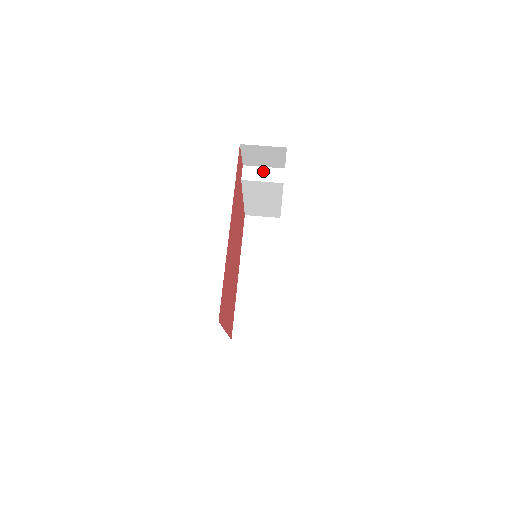
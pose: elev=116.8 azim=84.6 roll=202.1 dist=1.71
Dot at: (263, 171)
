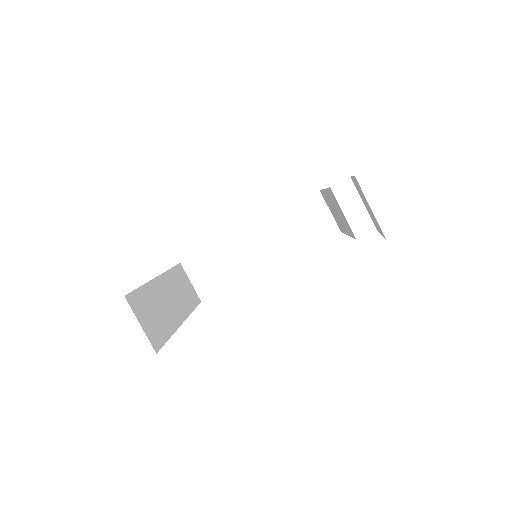
Dot at: (358, 206)
